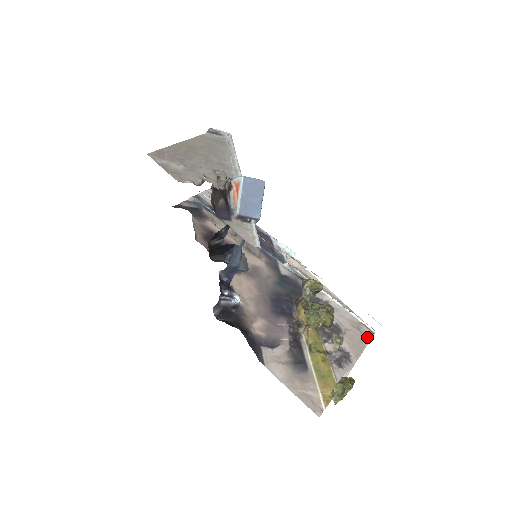
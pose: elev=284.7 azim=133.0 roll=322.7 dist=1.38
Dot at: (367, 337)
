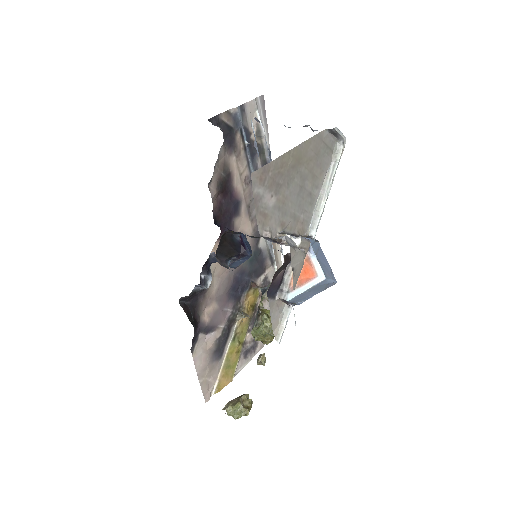
Dot at: occluded
